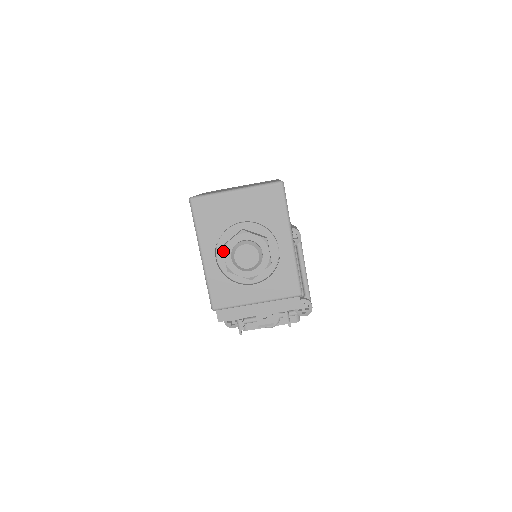
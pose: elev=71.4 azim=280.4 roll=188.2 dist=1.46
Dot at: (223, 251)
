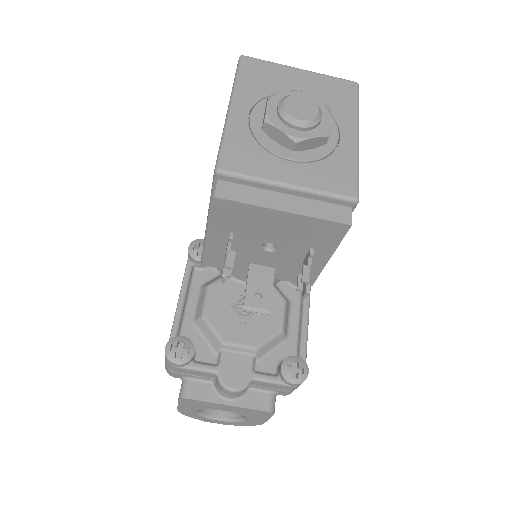
Dot at: (268, 99)
